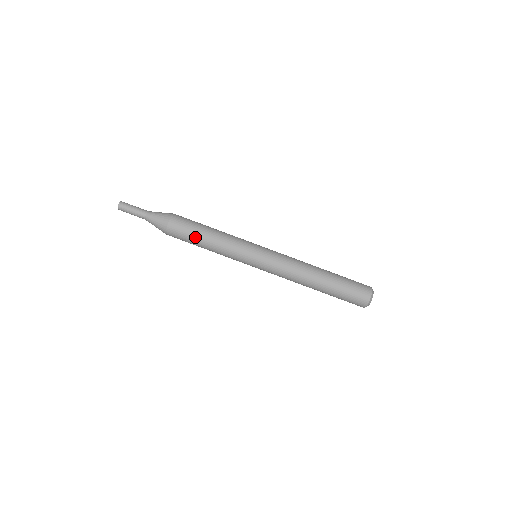
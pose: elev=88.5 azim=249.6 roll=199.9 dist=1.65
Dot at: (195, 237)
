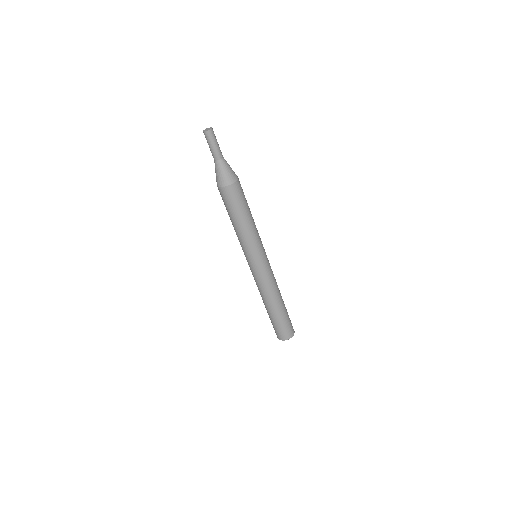
Dot at: (240, 210)
